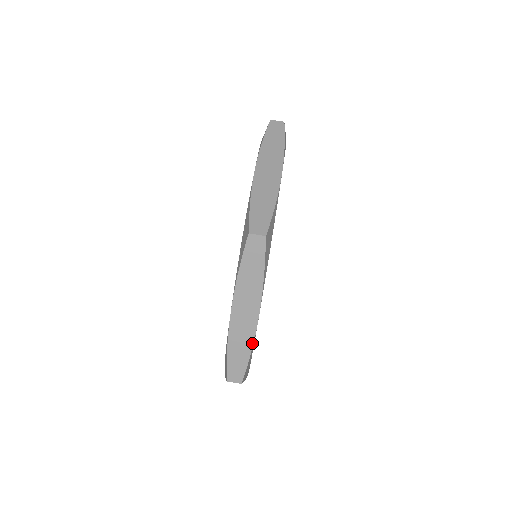
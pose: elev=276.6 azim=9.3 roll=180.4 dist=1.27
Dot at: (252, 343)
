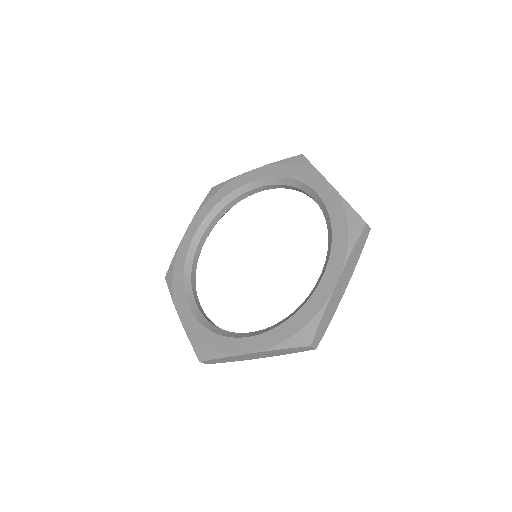
Dot at: occluded
